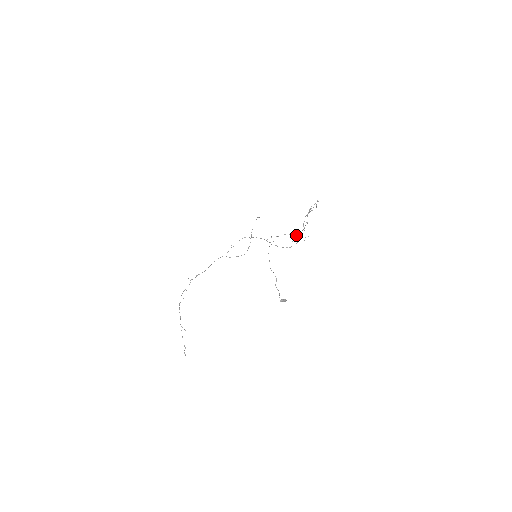
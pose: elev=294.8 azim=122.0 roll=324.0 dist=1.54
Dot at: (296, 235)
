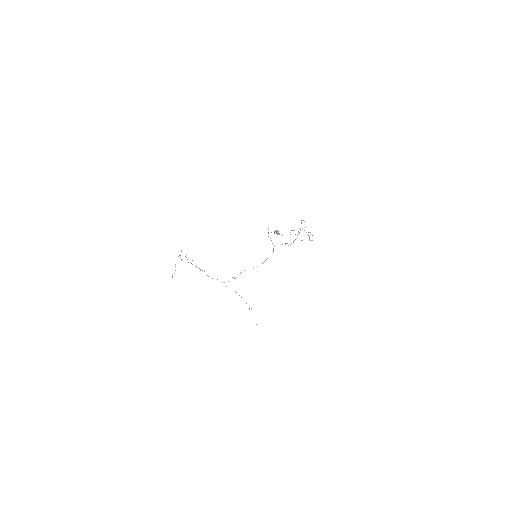
Dot at: occluded
